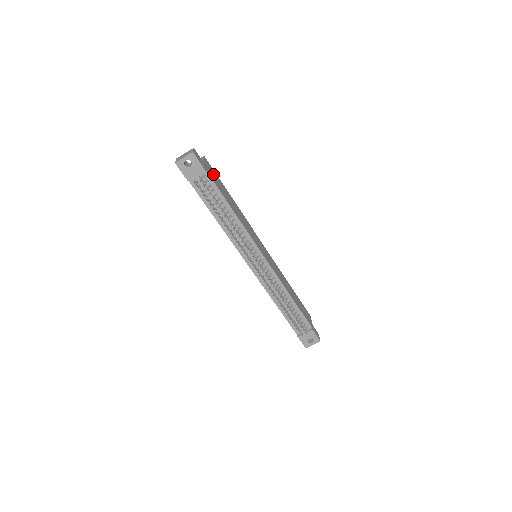
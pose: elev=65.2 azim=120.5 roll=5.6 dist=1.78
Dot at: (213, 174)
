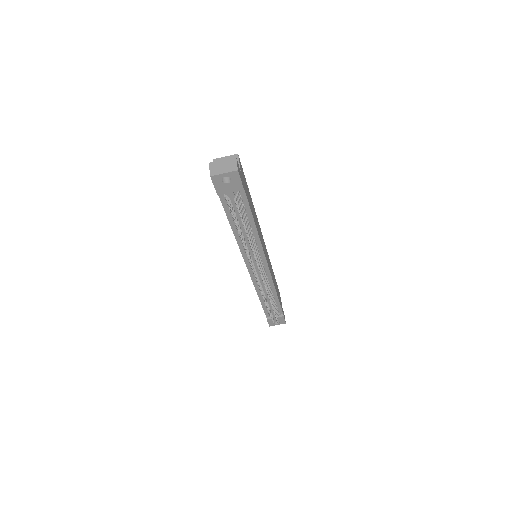
Dot at: (244, 180)
